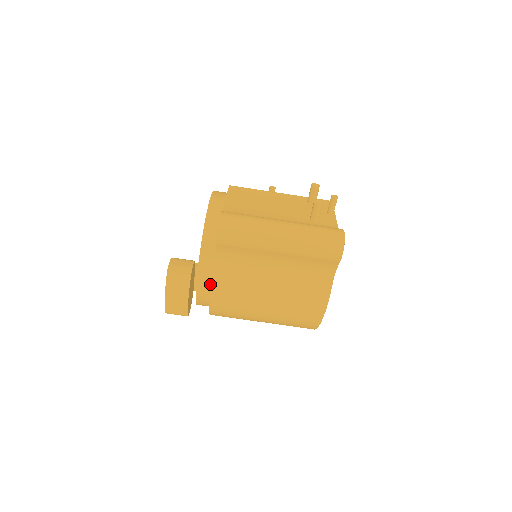
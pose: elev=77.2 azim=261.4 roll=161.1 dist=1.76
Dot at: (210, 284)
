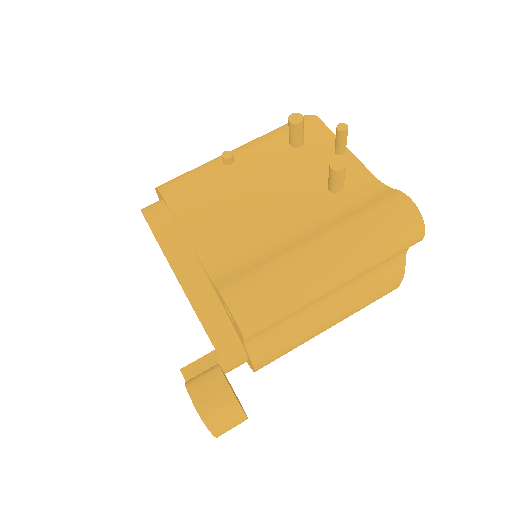
Dot at: (245, 358)
